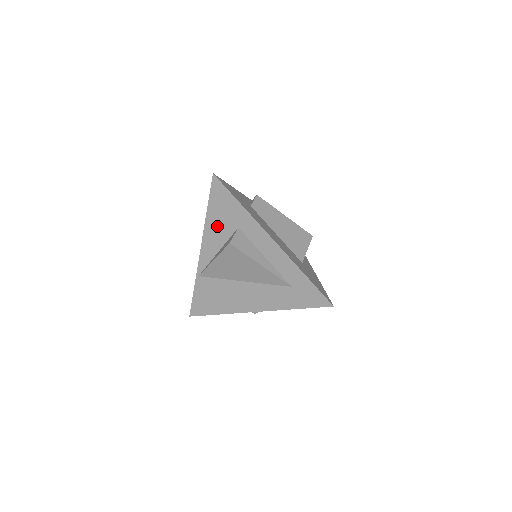
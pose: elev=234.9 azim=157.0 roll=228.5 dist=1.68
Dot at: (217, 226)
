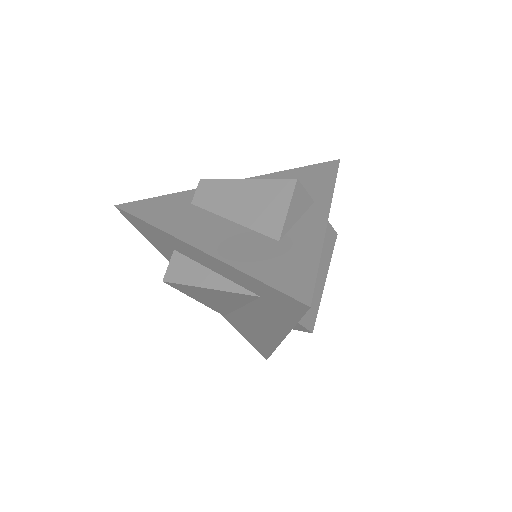
Dot at: occluded
